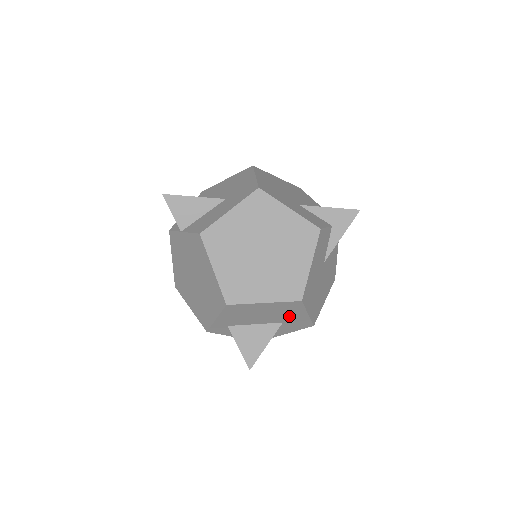
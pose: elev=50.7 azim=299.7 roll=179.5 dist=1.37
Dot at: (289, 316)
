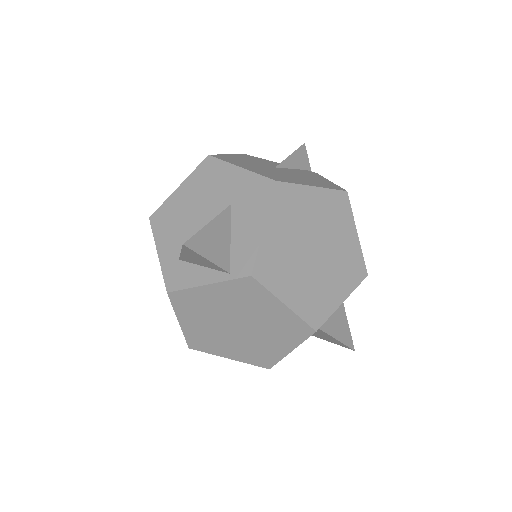
Dot at: (225, 188)
